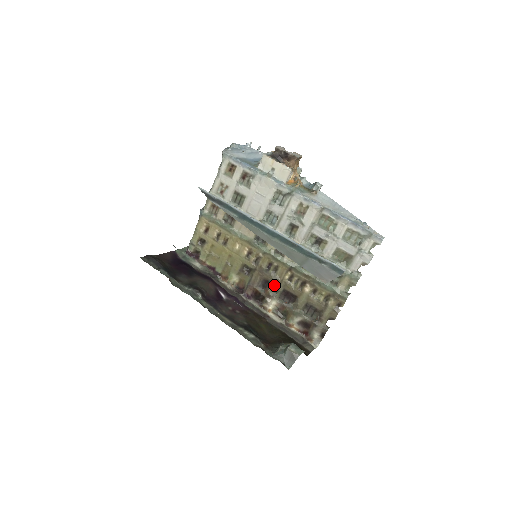
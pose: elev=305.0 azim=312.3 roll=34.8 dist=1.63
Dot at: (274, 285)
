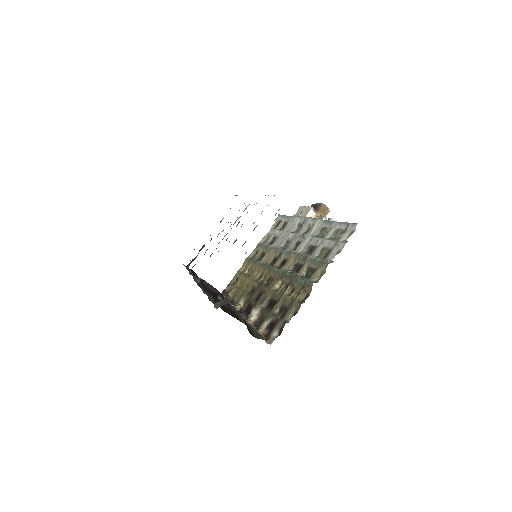
Dot at: (264, 294)
